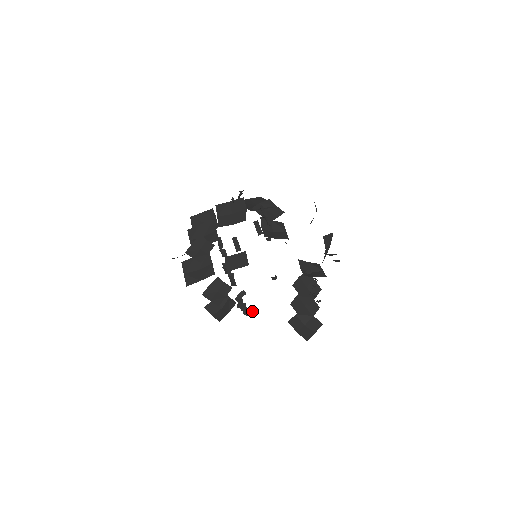
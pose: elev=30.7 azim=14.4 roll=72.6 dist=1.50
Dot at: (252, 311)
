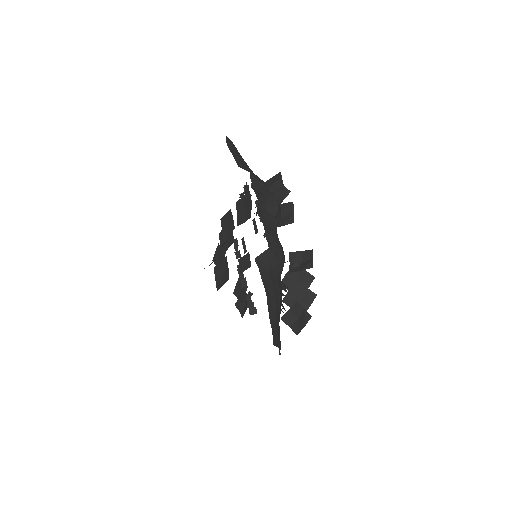
Dot at: (255, 311)
